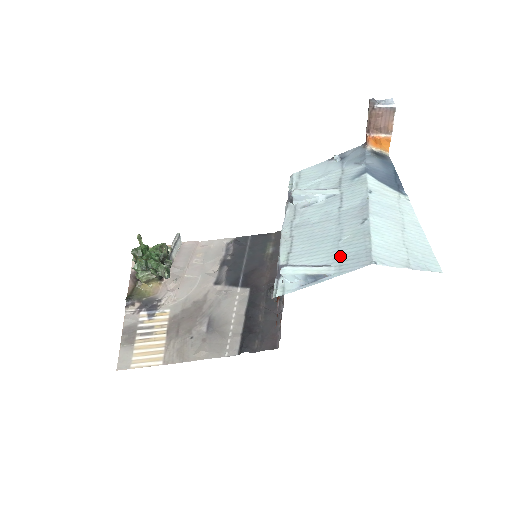
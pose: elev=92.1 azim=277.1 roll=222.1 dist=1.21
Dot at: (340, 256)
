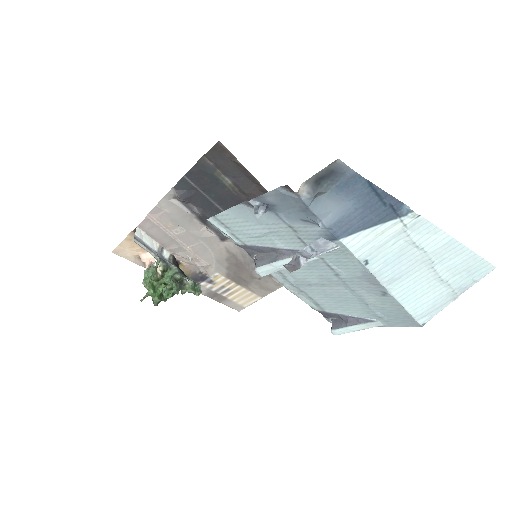
Dot at: (380, 317)
